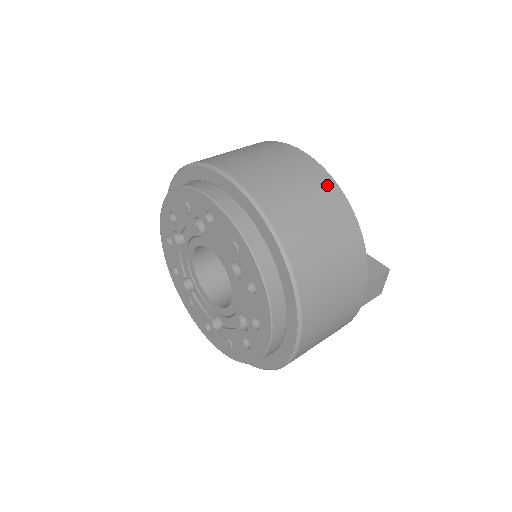
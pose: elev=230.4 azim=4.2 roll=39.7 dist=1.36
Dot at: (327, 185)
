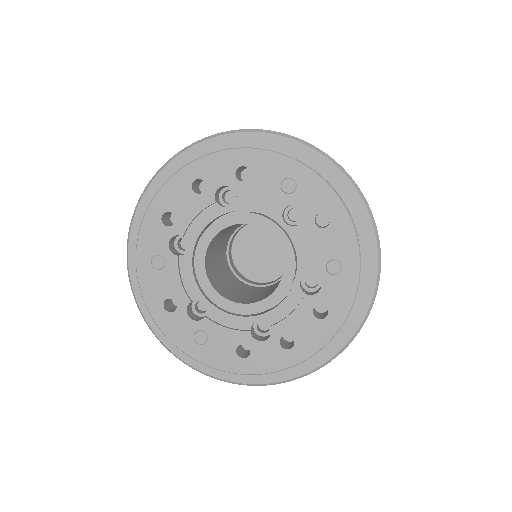
Dot at: occluded
